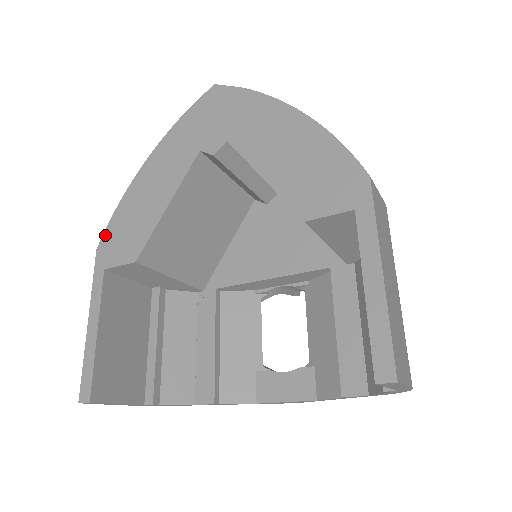
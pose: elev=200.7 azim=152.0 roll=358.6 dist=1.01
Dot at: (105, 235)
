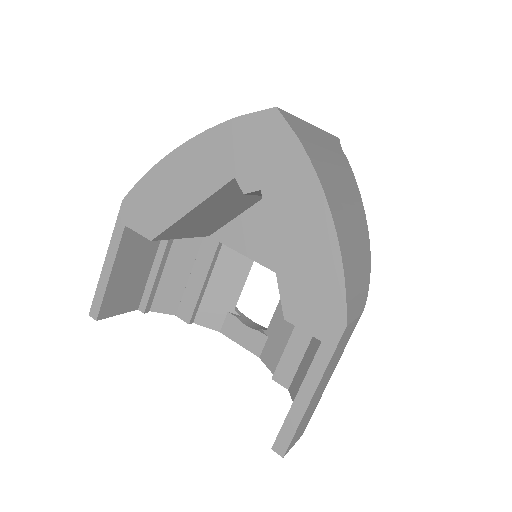
Dot at: (132, 193)
